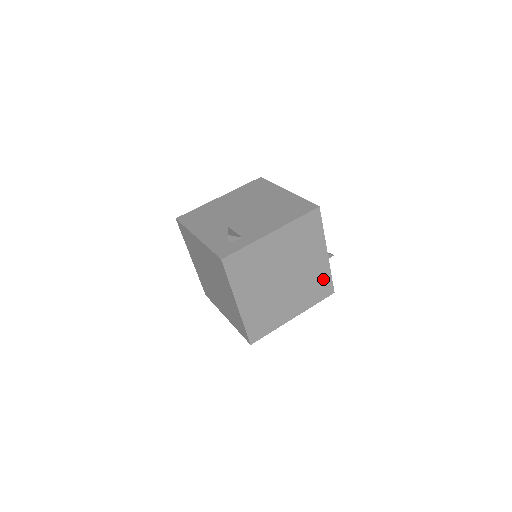
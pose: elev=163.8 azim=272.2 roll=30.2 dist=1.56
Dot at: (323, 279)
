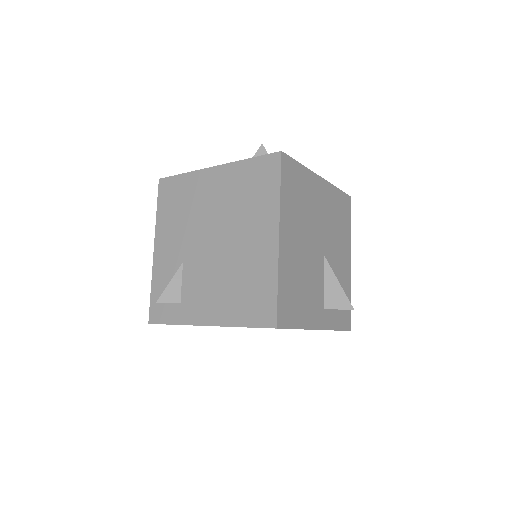
Dot at: occluded
